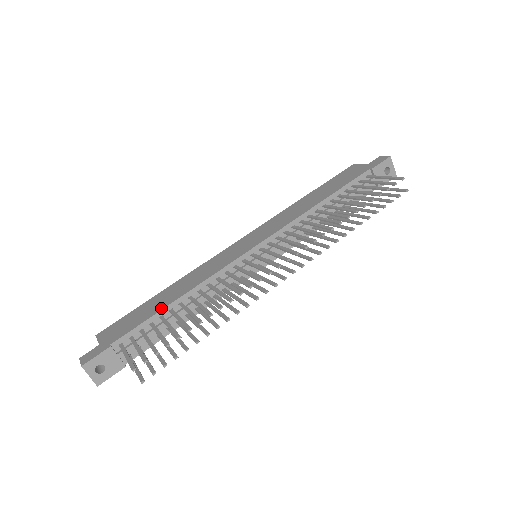
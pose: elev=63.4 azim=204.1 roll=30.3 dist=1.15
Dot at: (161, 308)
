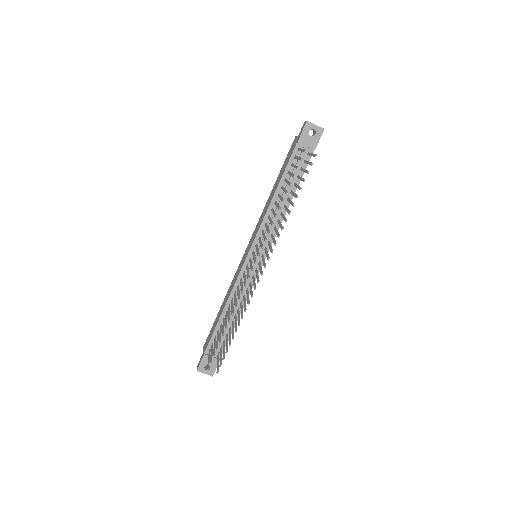
Dot at: (218, 320)
